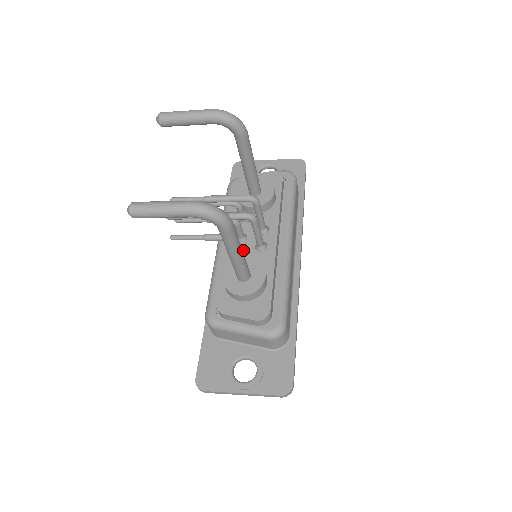
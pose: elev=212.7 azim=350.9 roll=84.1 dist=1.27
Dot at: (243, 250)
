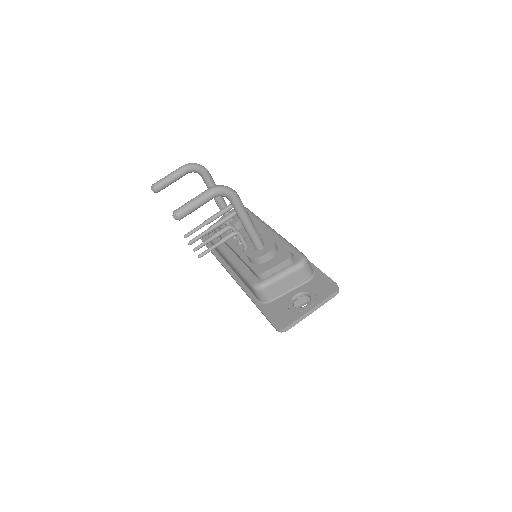
Dot at: occluded
